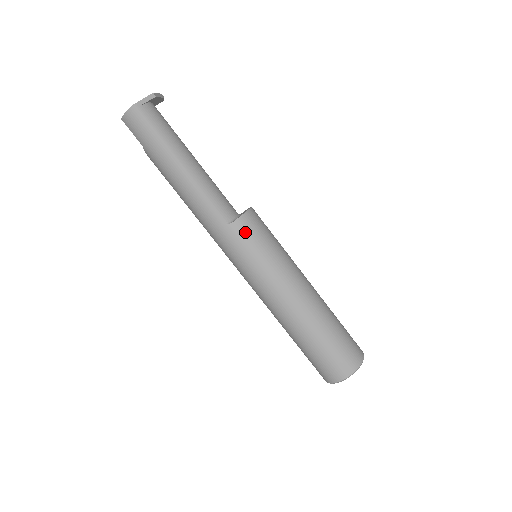
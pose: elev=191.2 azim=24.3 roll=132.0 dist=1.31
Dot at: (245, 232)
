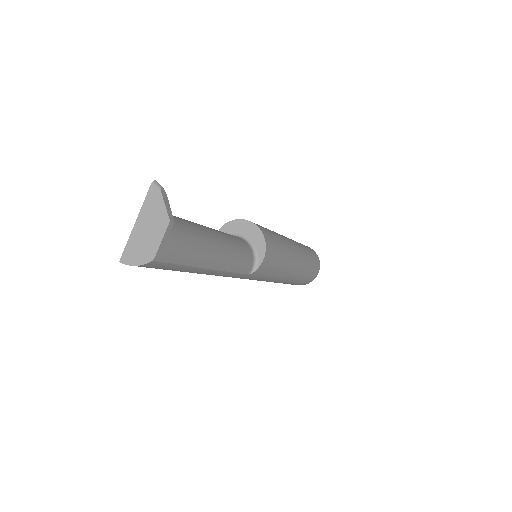
Dot at: (265, 269)
